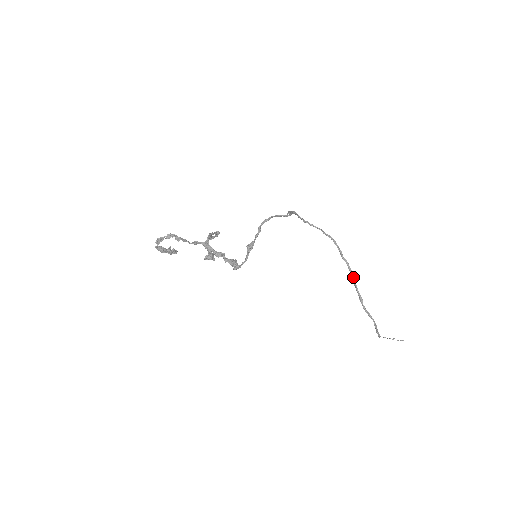
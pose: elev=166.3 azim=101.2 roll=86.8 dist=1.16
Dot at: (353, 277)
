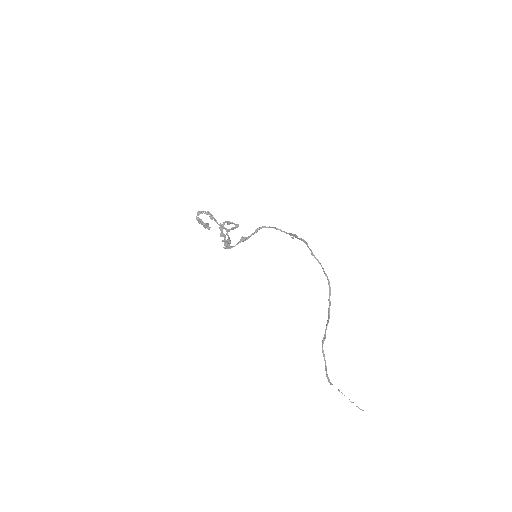
Dot at: (329, 318)
